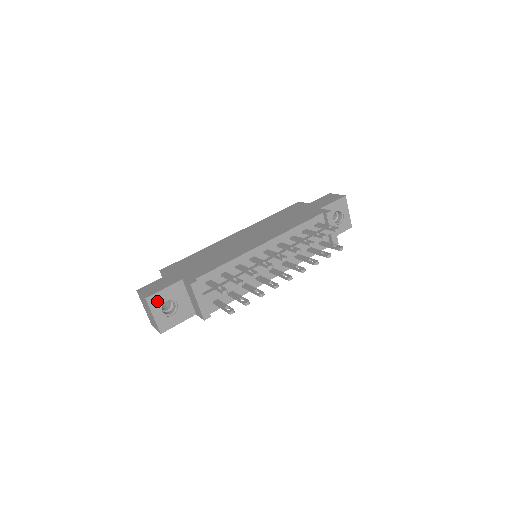
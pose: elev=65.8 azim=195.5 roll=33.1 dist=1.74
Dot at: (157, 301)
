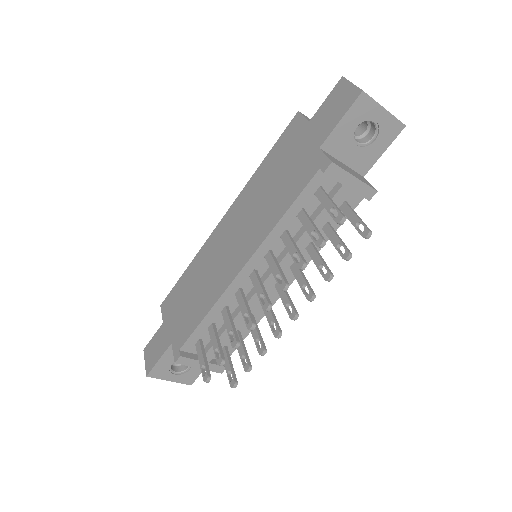
Dot at: (161, 371)
